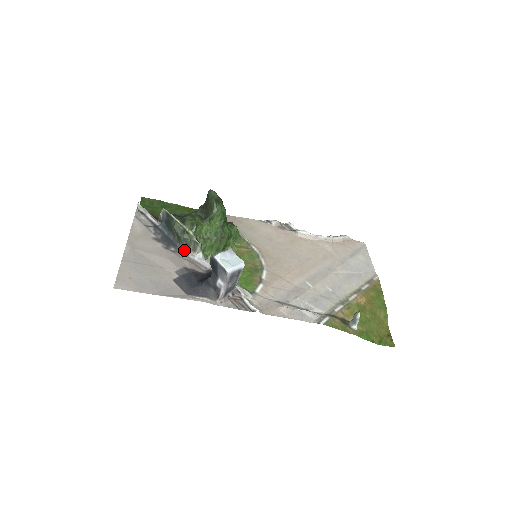
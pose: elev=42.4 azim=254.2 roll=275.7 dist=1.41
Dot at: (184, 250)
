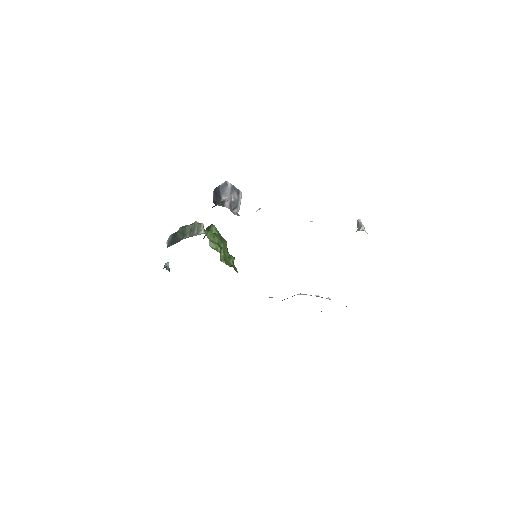
Dot at: (189, 236)
